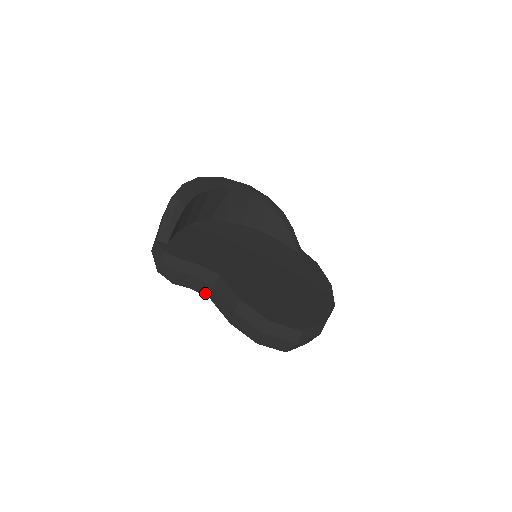
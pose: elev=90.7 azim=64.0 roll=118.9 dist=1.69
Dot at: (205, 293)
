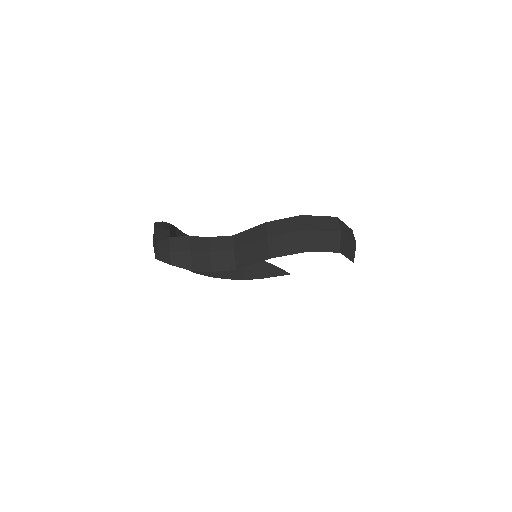
Dot at: (229, 266)
